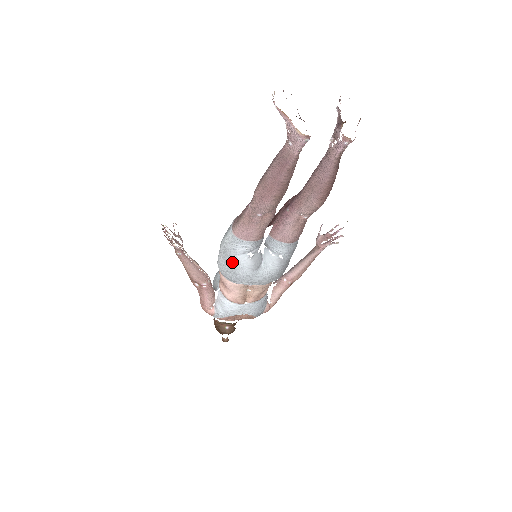
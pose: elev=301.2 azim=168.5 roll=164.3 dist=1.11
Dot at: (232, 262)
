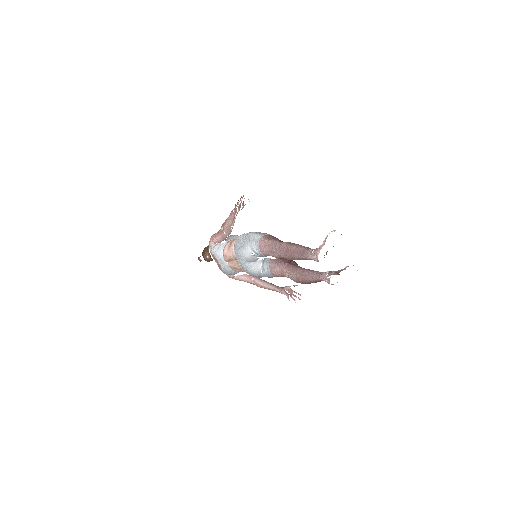
Dot at: (244, 245)
